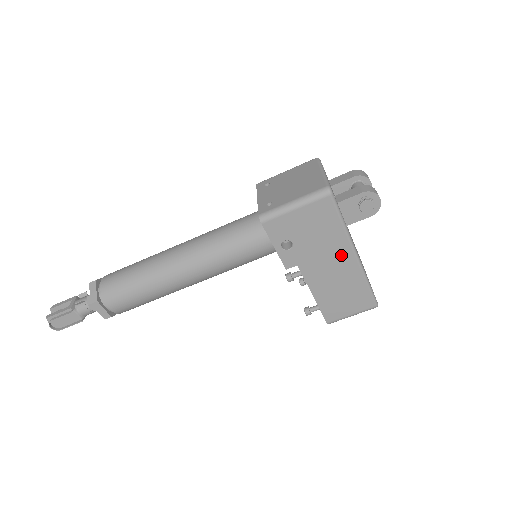
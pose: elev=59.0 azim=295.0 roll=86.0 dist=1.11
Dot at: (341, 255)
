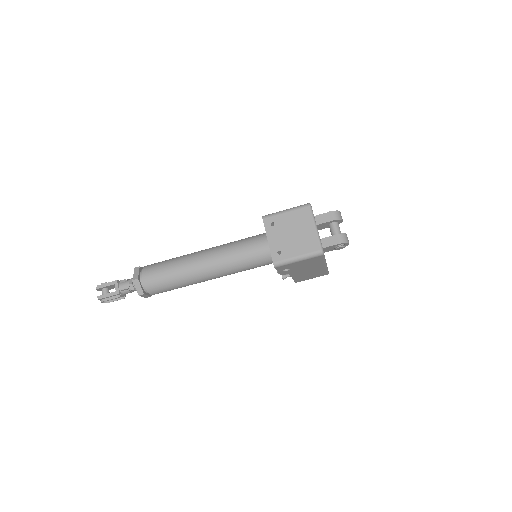
Dot at: (317, 267)
